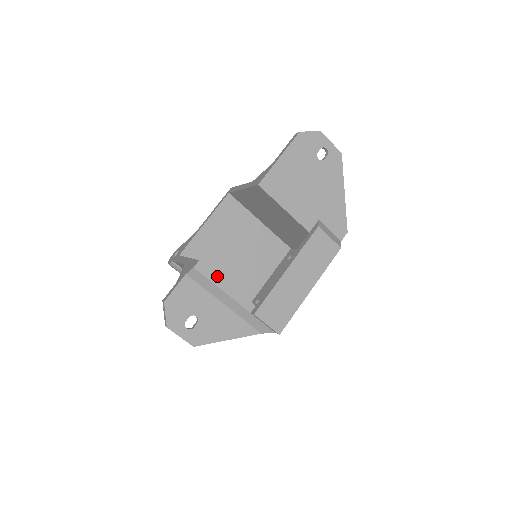
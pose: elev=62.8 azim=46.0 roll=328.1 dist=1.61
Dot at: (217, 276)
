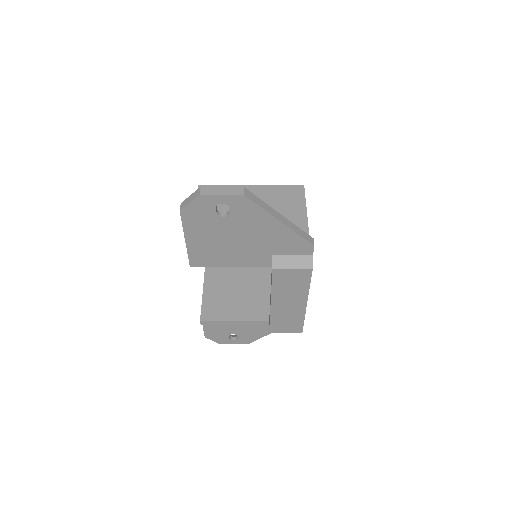
Dot at: (222, 322)
